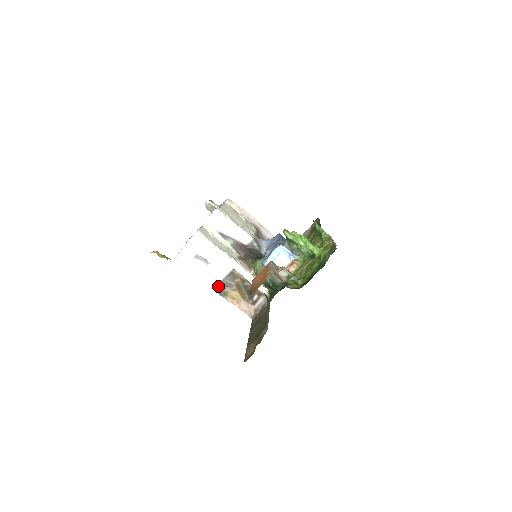
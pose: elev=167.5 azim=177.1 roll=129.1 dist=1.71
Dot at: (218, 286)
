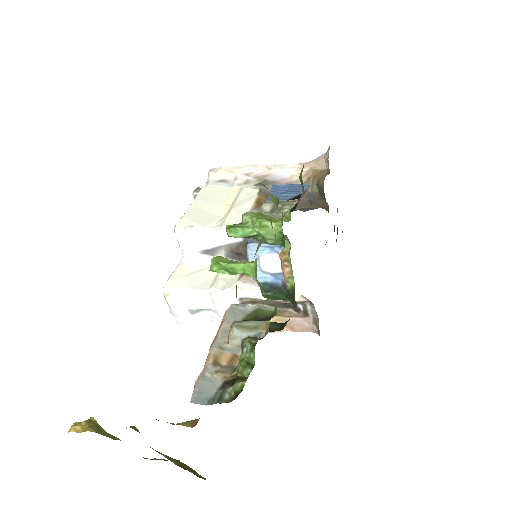
Dot at: occluded
